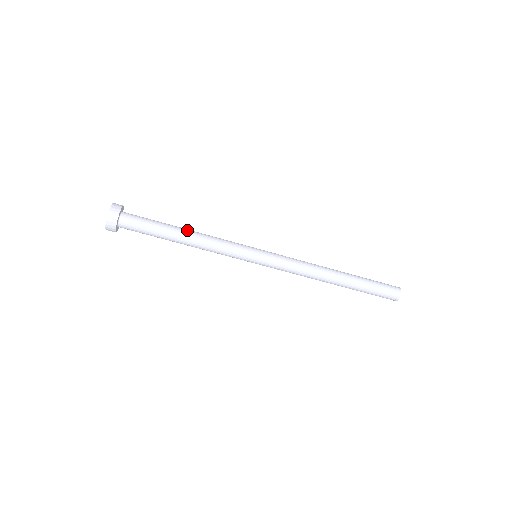
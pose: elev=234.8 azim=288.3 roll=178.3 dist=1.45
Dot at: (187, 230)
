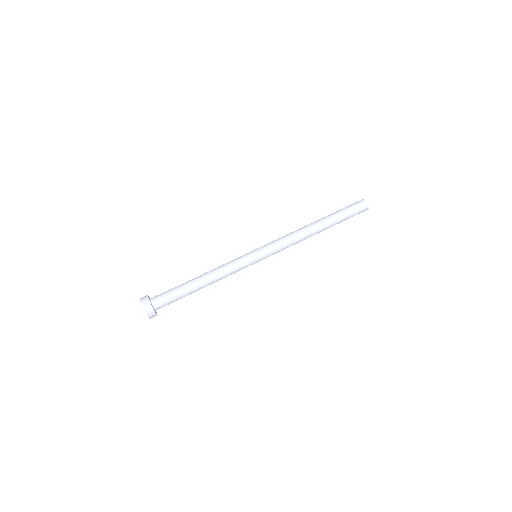
Dot at: (199, 276)
